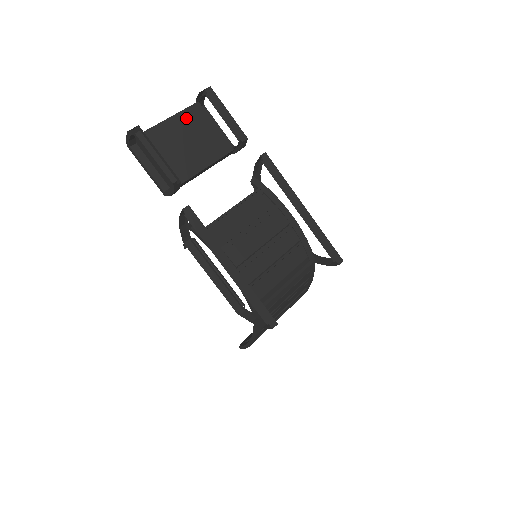
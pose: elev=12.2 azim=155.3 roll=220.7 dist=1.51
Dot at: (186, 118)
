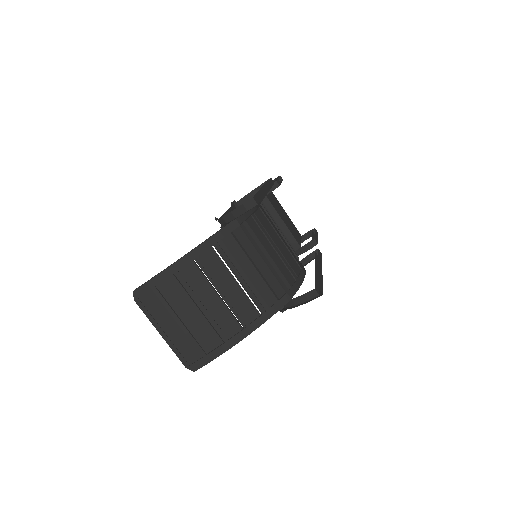
Dot at: (292, 224)
